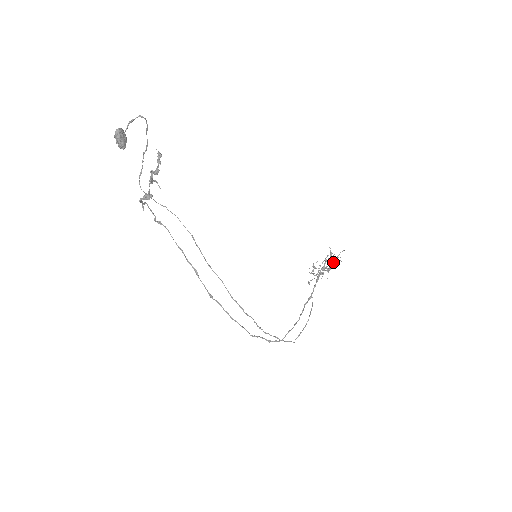
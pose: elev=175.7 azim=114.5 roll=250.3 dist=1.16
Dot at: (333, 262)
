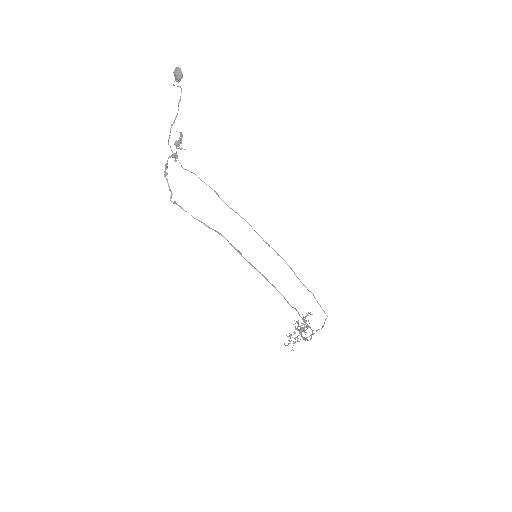
Dot at: occluded
